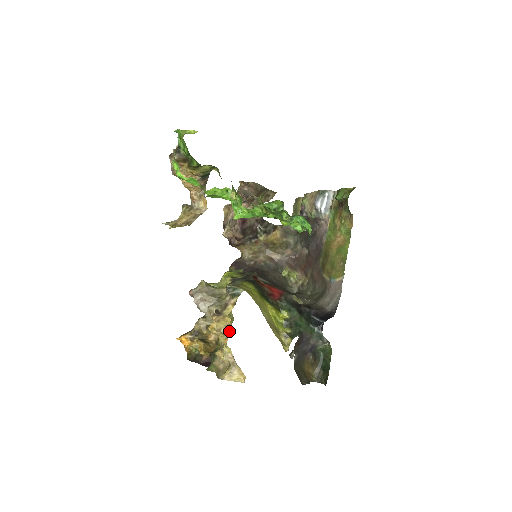
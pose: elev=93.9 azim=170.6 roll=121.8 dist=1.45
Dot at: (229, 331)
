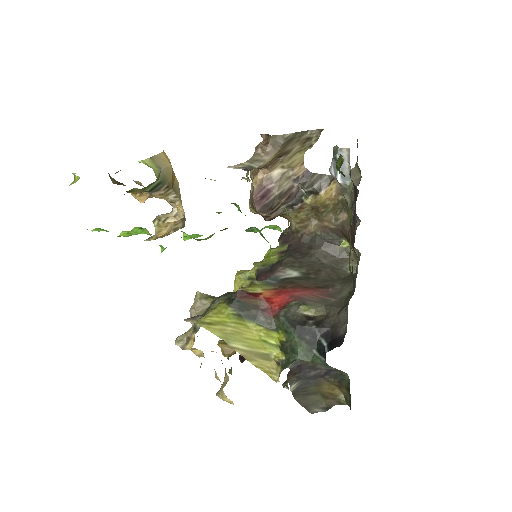
Dot at: occluded
